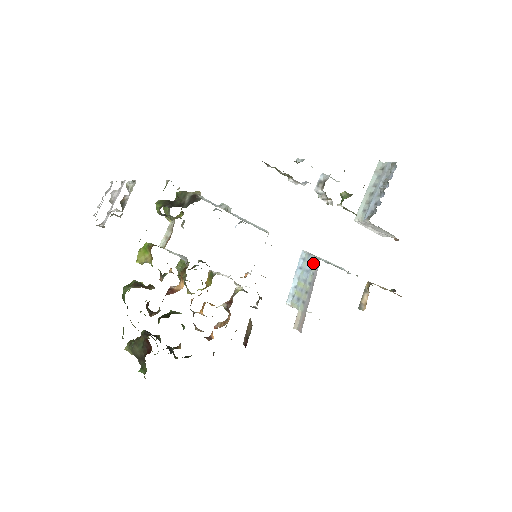
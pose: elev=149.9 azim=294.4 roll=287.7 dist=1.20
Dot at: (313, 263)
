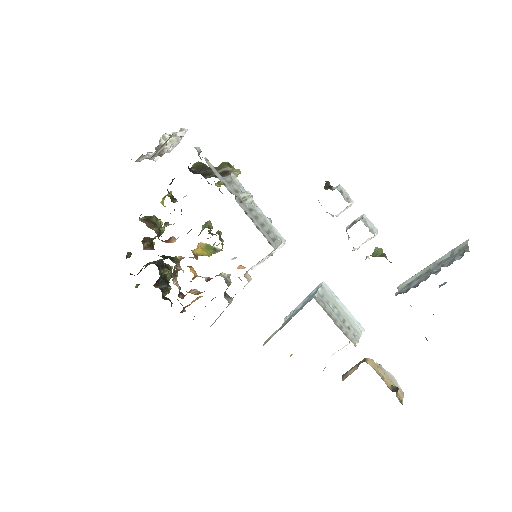
Dot at: occluded
